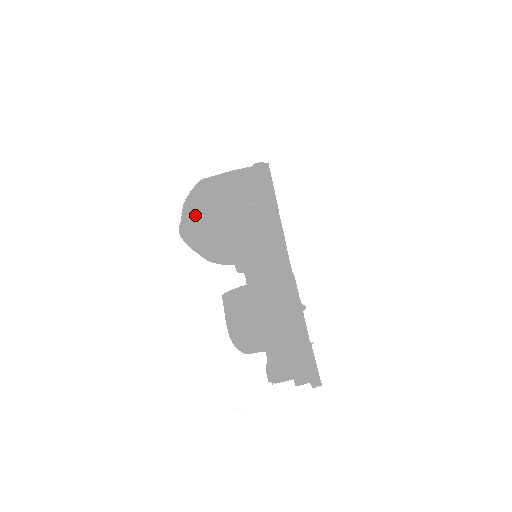
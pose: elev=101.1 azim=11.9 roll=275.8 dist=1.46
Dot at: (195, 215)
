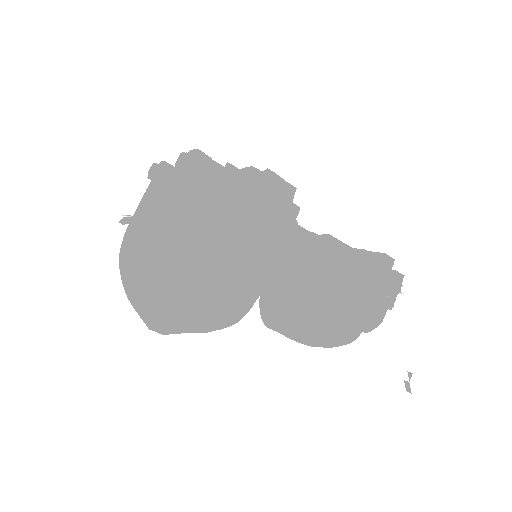
Dot at: (183, 301)
